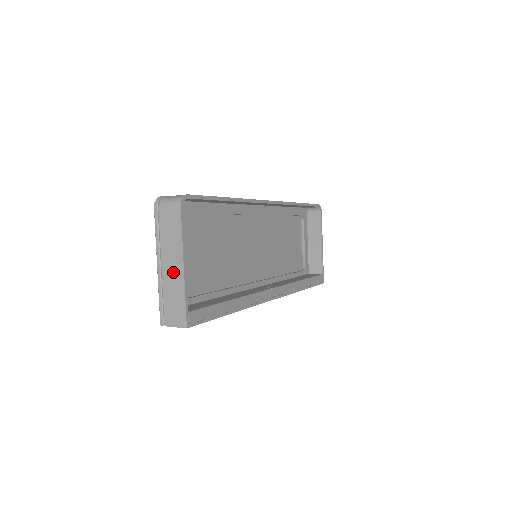
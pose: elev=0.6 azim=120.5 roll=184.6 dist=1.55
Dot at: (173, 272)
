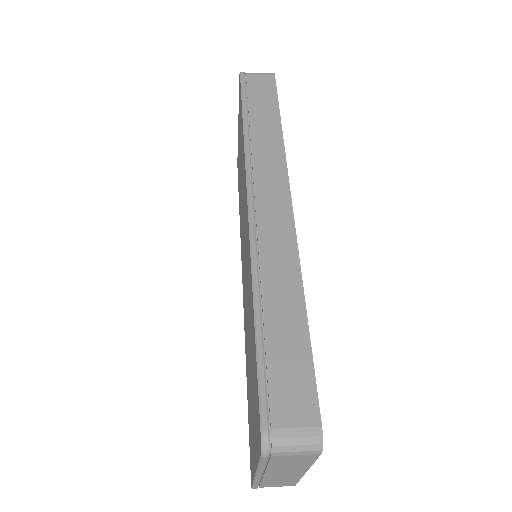
Dot at: (285, 475)
